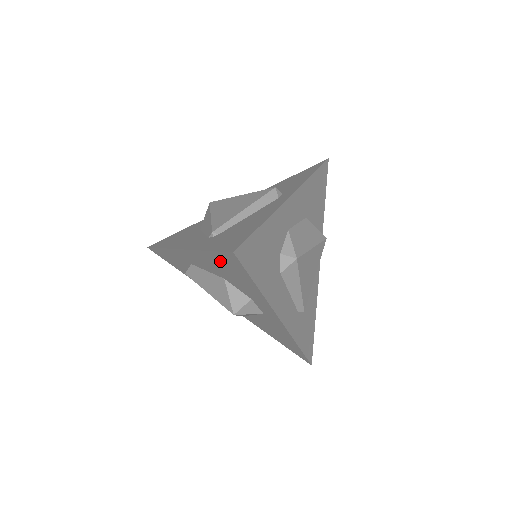
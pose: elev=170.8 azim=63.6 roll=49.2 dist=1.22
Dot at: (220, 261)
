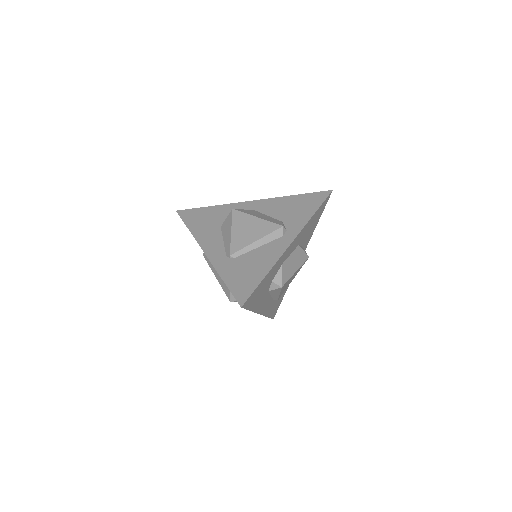
Dot at: occluded
